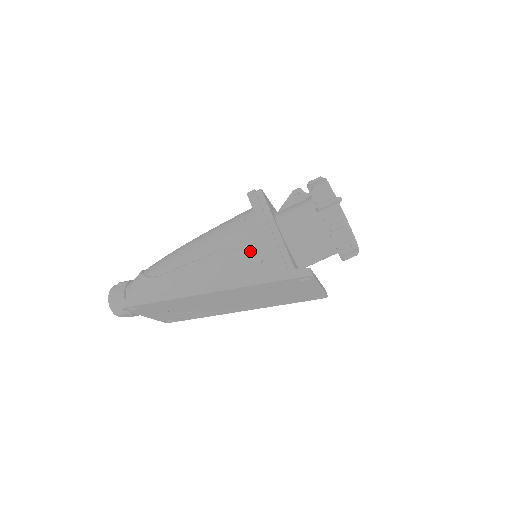
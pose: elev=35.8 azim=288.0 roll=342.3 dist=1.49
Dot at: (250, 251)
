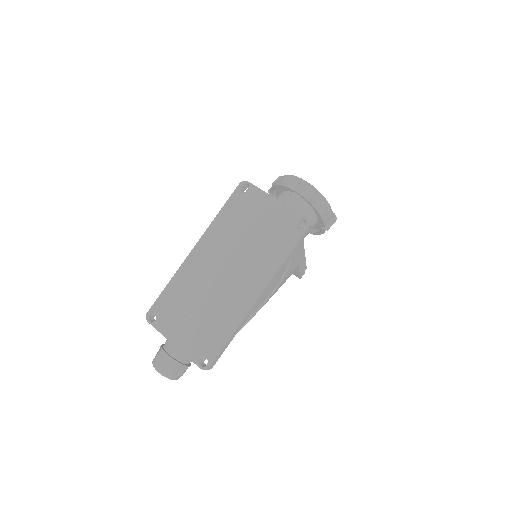
Dot at: occluded
